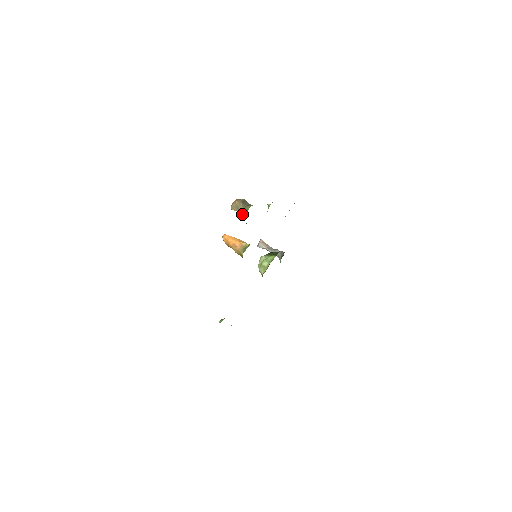
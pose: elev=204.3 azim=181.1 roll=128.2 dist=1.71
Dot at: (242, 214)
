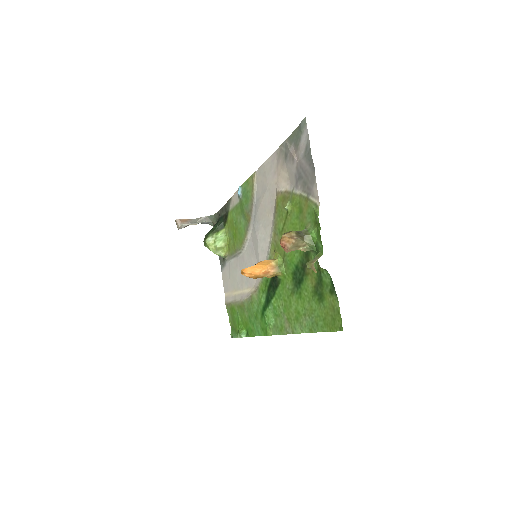
Dot at: (307, 249)
